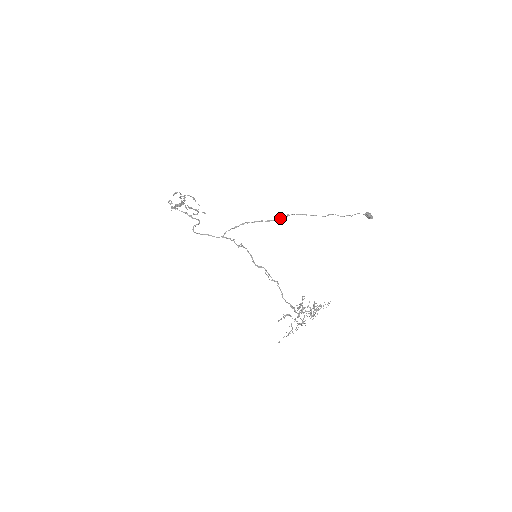
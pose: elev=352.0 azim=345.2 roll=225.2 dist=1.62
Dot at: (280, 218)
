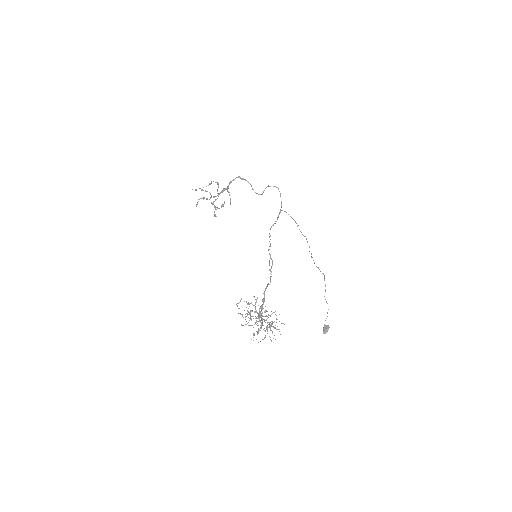
Dot at: occluded
